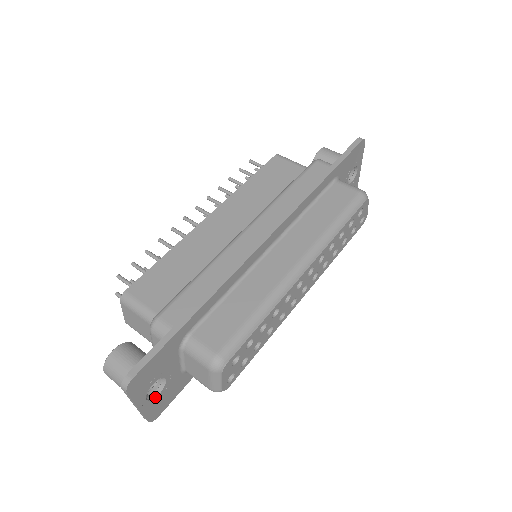
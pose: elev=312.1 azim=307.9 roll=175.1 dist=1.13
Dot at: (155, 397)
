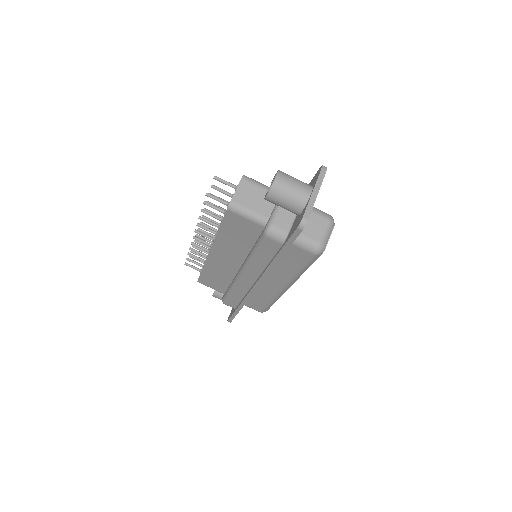
Dot at: occluded
